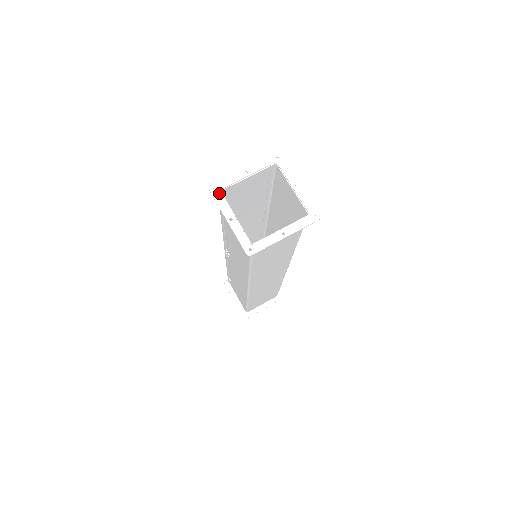
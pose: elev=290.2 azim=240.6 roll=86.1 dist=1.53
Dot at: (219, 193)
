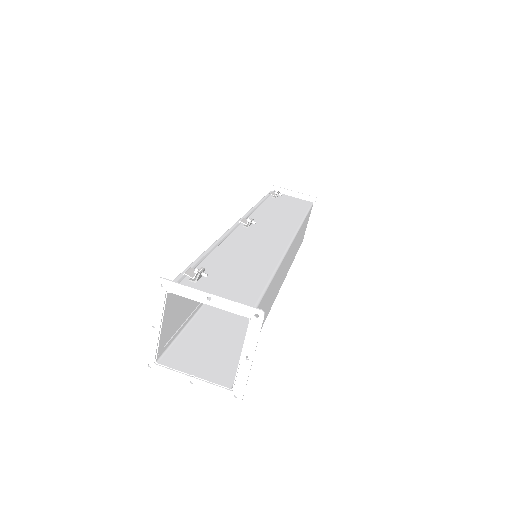
Dot at: (157, 367)
